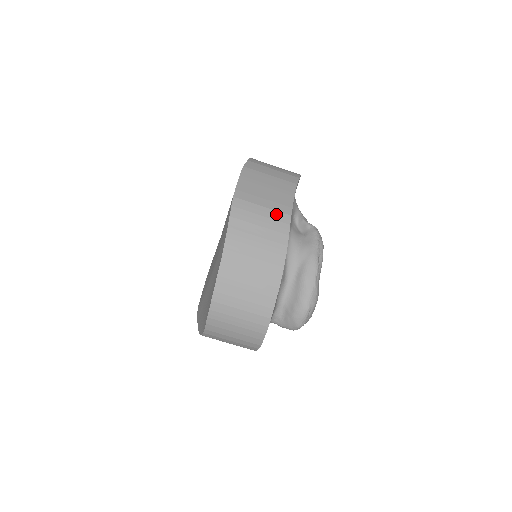
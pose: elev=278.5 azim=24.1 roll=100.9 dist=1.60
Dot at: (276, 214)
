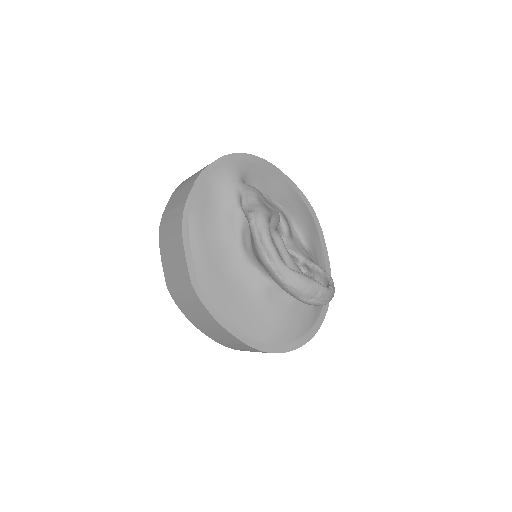
Dot at: (186, 288)
